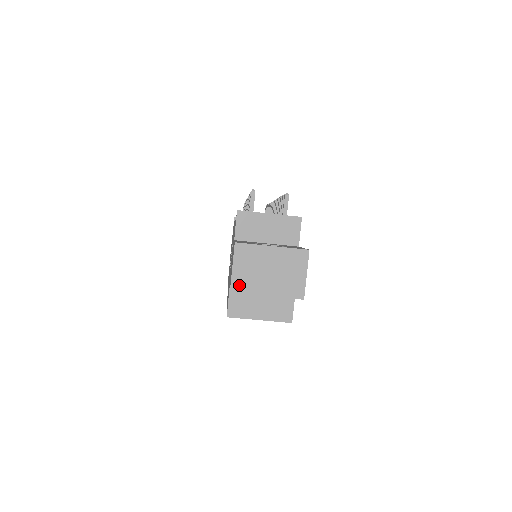
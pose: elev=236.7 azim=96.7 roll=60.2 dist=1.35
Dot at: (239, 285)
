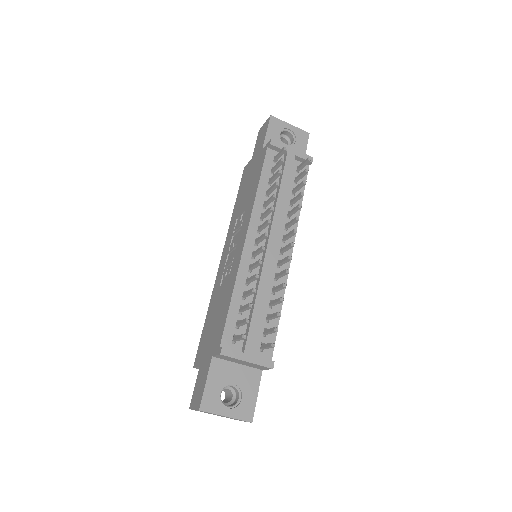
Dot at: occluded
